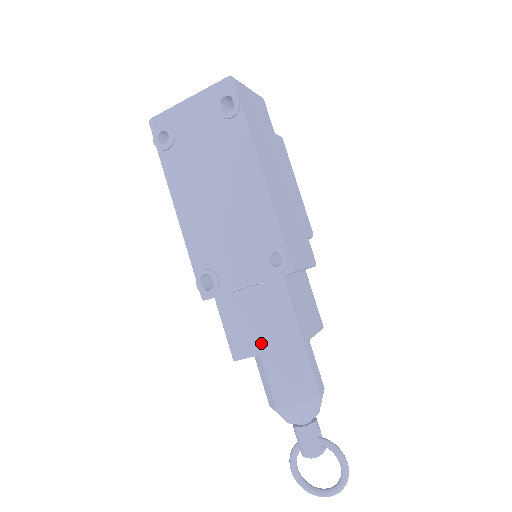
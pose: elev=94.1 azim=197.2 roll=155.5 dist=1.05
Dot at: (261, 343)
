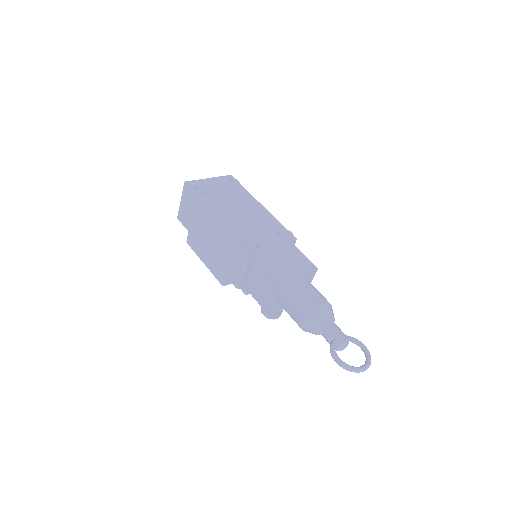
Dot at: (296, 269)
